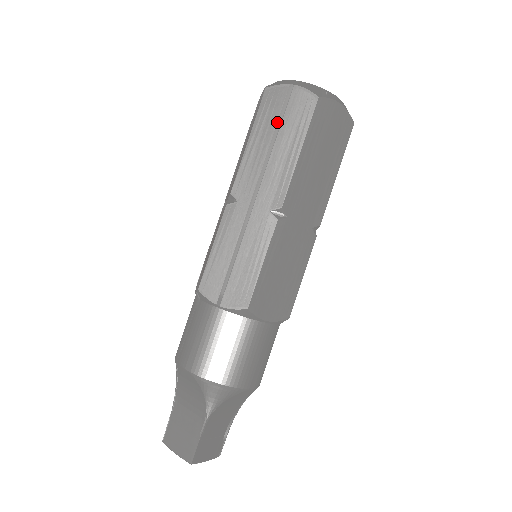
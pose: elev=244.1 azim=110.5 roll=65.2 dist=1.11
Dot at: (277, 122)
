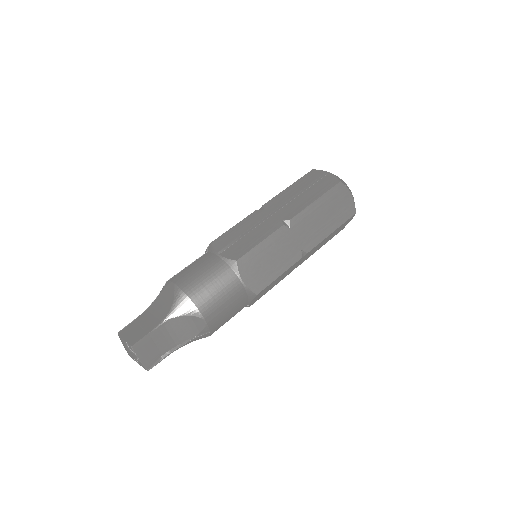
Dot at: (310, 184)
